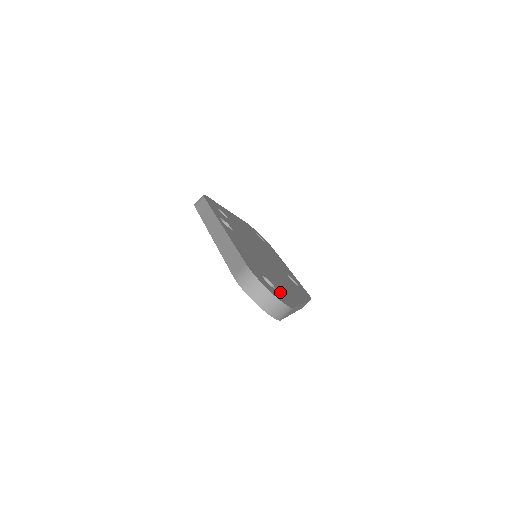
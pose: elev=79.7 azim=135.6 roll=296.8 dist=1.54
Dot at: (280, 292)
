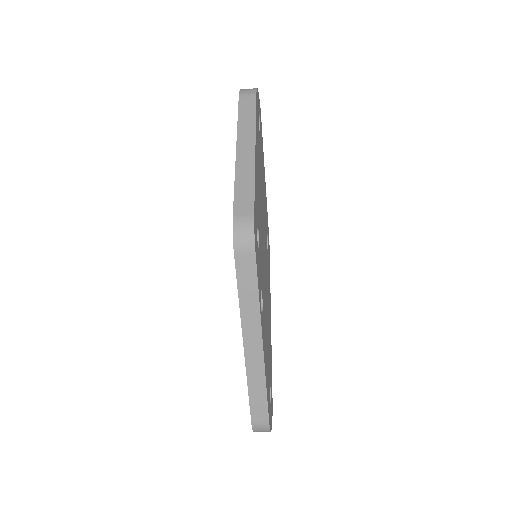
Dot at: (271, 387)
